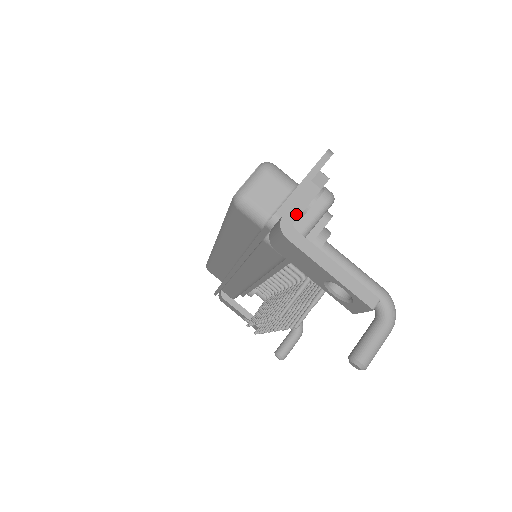
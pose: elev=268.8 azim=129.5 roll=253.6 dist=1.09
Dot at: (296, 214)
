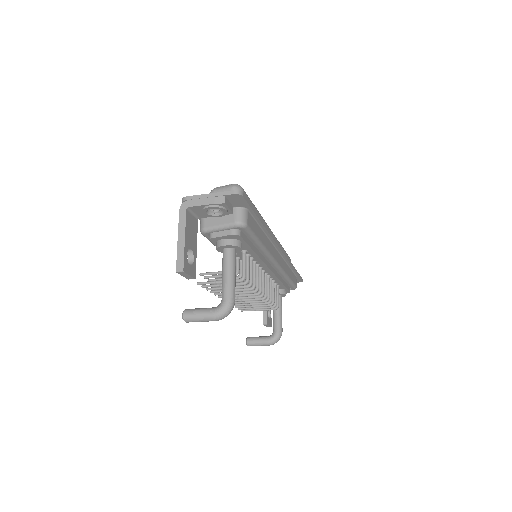
Dot at: (193, 204)
